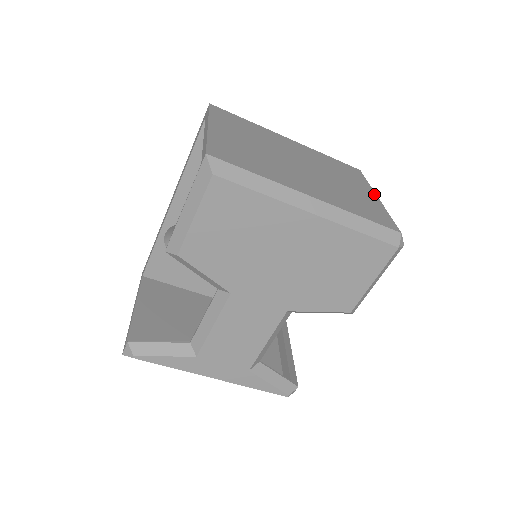
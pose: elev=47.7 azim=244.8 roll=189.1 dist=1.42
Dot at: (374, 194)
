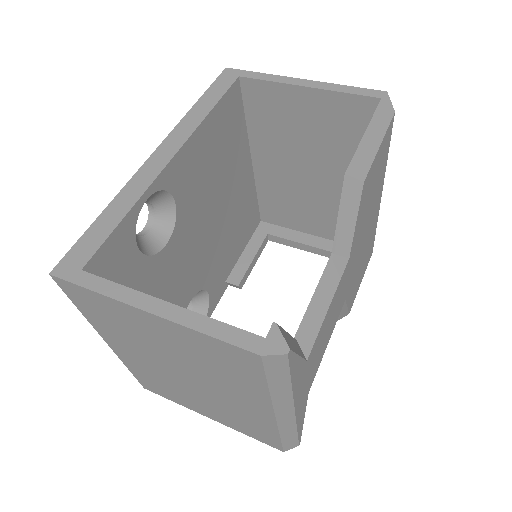
Dot at: occluded
